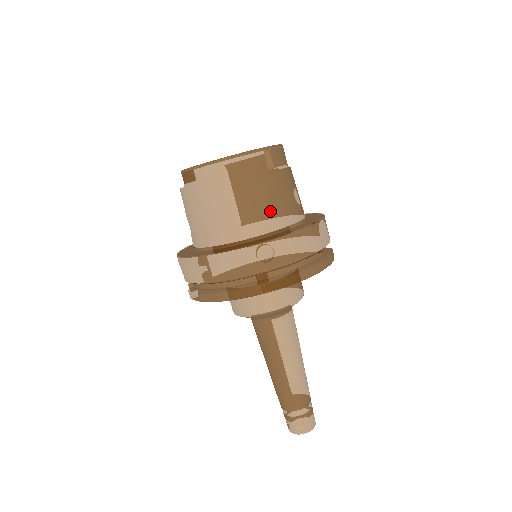
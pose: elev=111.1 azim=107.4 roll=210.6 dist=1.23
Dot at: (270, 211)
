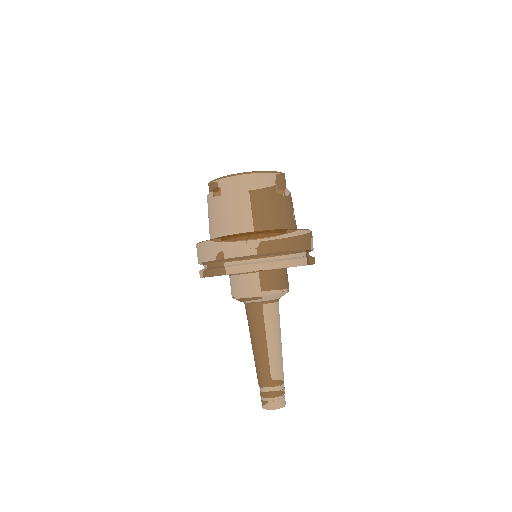
Dot at: (264, 215)
